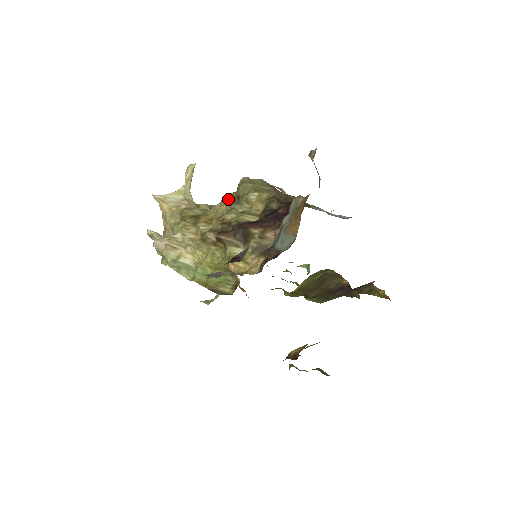
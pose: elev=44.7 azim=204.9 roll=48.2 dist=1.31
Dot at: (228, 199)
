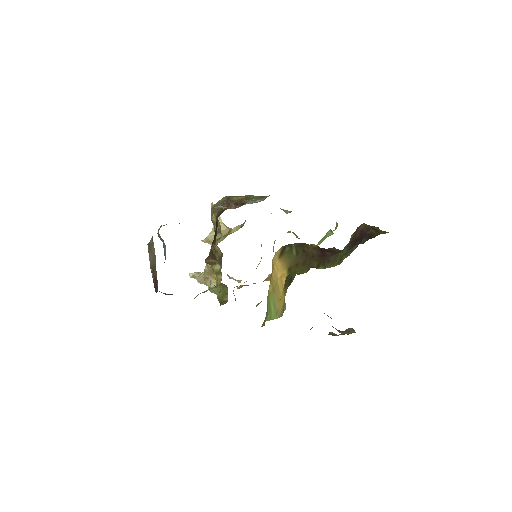
Dot at: occluded
